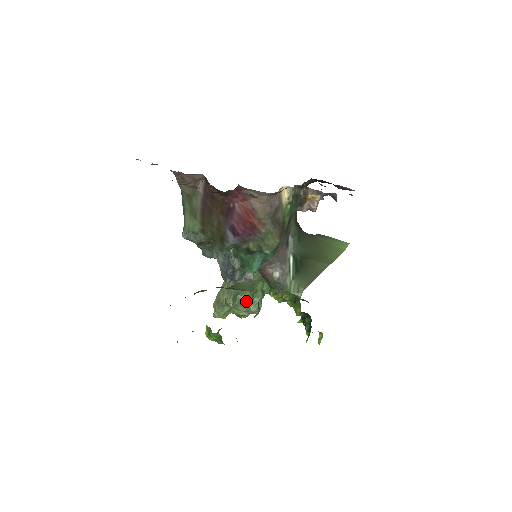
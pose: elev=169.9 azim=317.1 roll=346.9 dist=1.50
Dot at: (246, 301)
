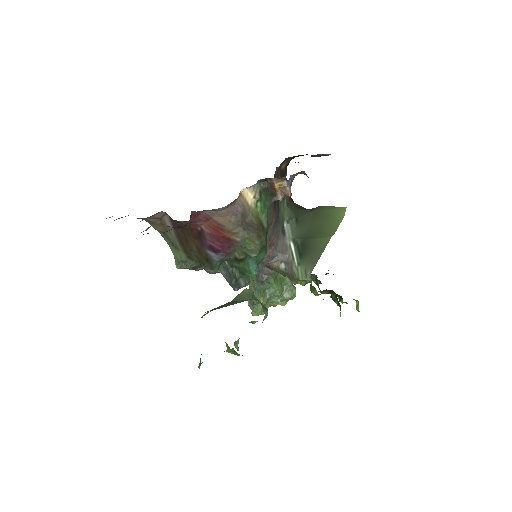
Dot at: (276, 292)
